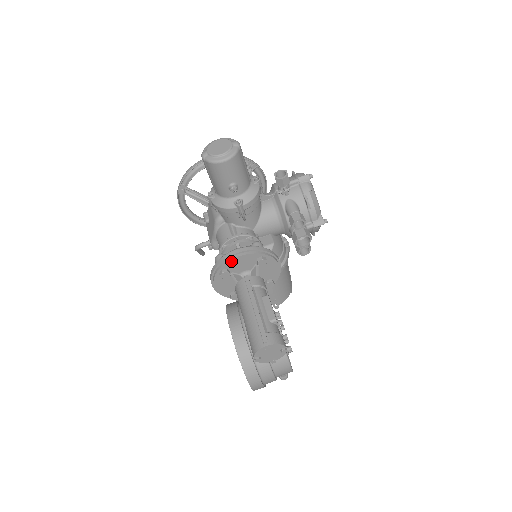
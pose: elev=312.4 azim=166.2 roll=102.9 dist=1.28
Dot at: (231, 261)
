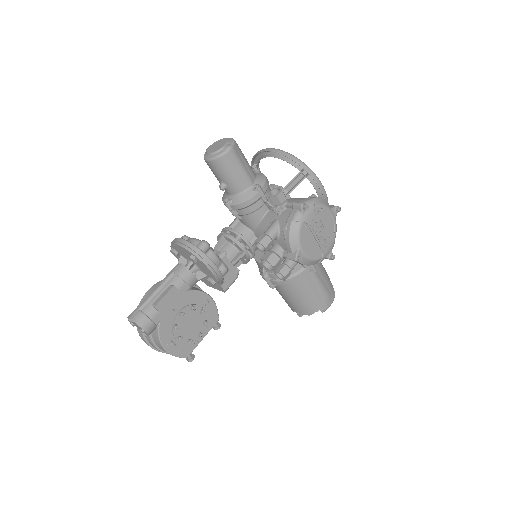
Dot at: (174, 245)
